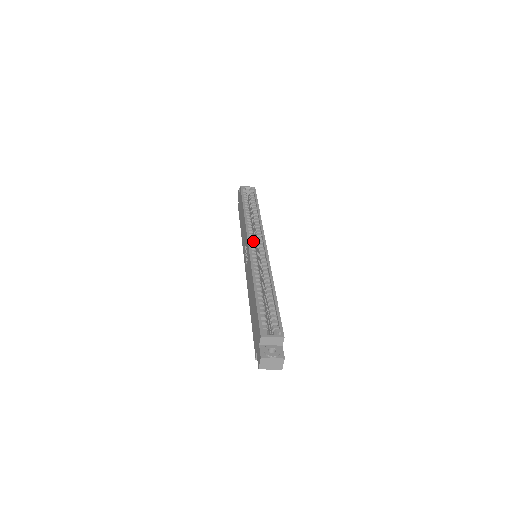
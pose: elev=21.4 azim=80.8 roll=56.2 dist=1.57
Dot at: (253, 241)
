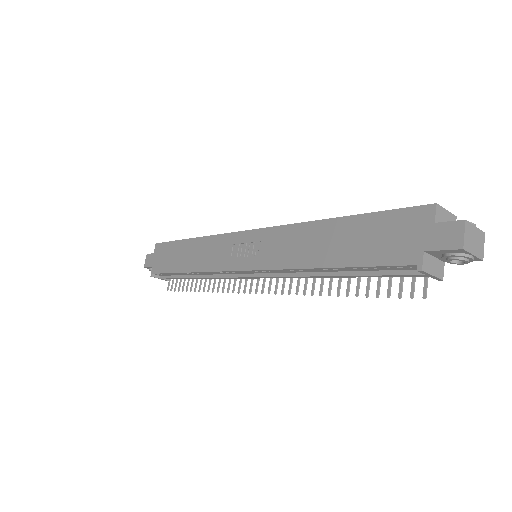
Dot at: occluded
